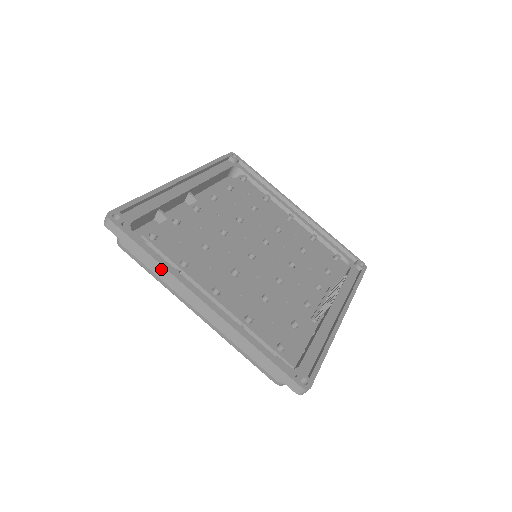
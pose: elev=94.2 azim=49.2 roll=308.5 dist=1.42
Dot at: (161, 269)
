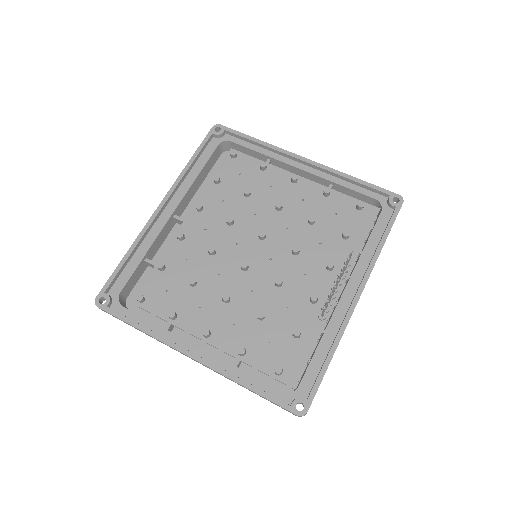
Dot at: (150, 336)
